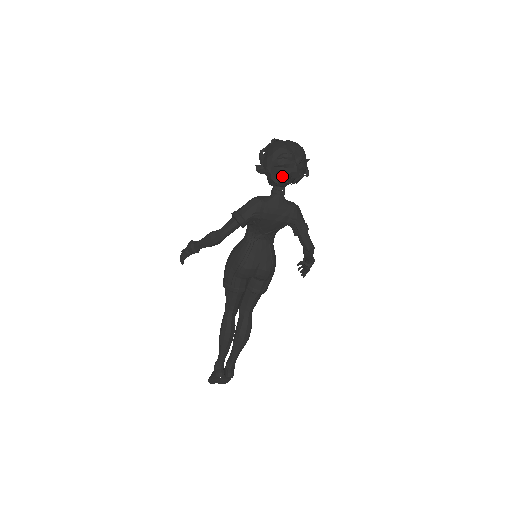
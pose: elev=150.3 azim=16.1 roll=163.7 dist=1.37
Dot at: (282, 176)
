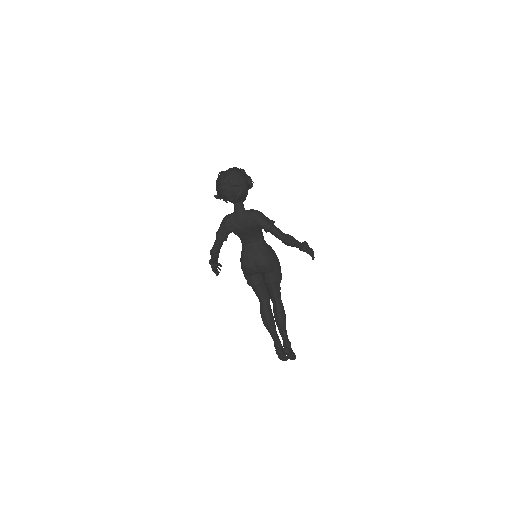
Dot at: (226, 197)
